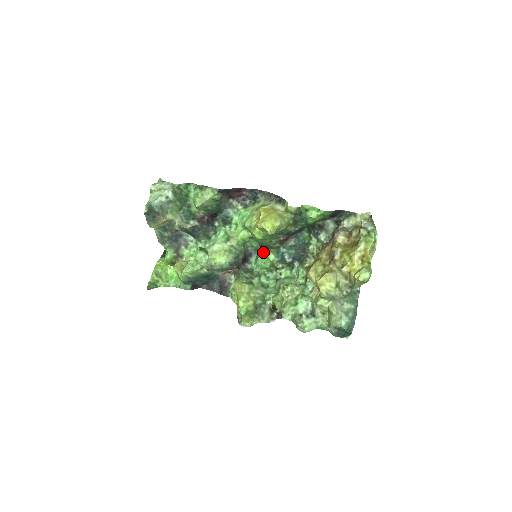
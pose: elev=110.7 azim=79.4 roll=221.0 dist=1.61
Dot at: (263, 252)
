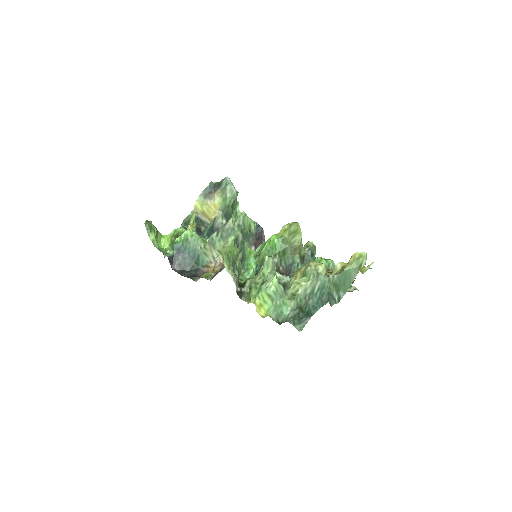
Dot at: occluded
